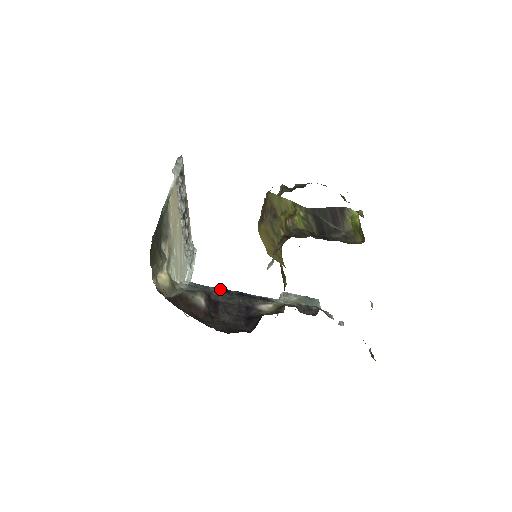
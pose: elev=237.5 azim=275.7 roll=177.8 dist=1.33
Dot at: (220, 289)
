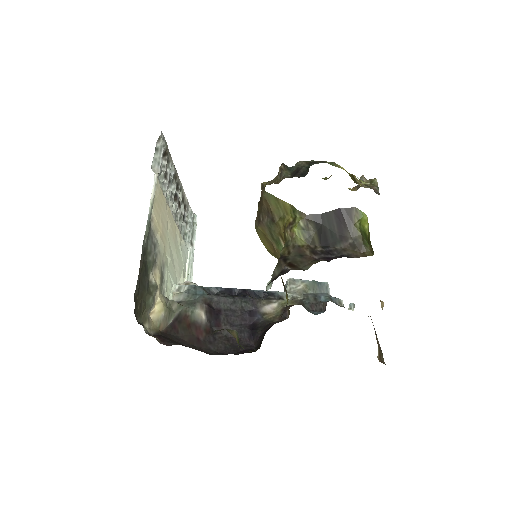
Dot at: (221, 289)
